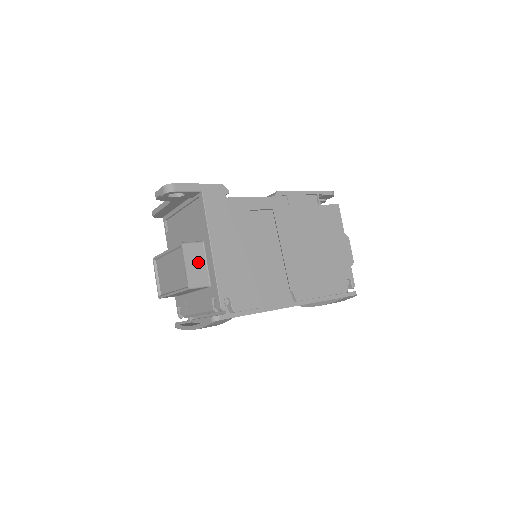
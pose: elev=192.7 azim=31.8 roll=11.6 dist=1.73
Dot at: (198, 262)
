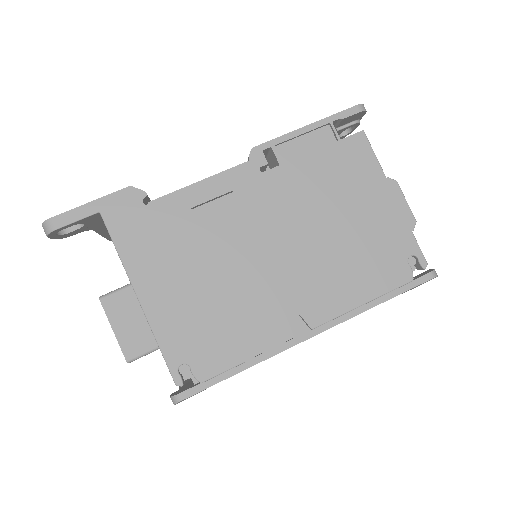
Dot at: (132, 318)
